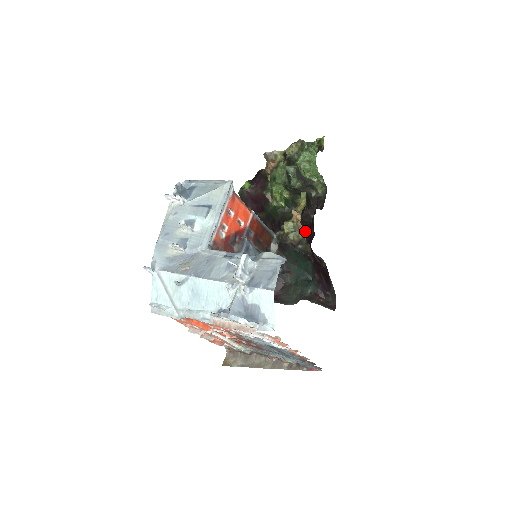
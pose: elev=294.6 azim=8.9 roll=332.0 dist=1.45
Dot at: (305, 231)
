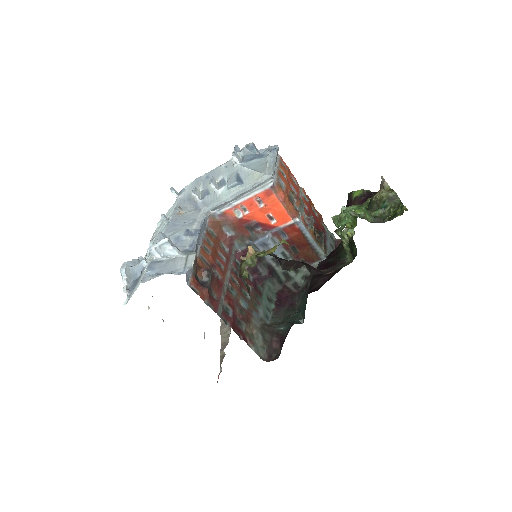
Dot at: (324, 280)
